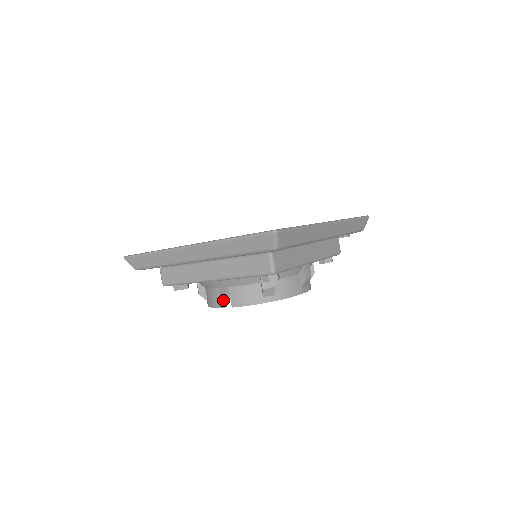
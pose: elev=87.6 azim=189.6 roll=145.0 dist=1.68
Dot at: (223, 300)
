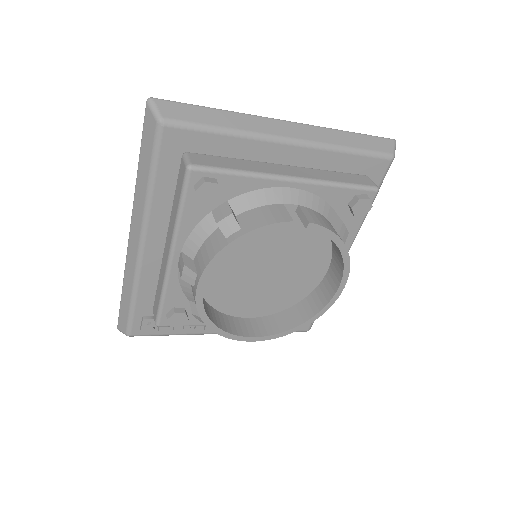
Dot at: (288, 217)
